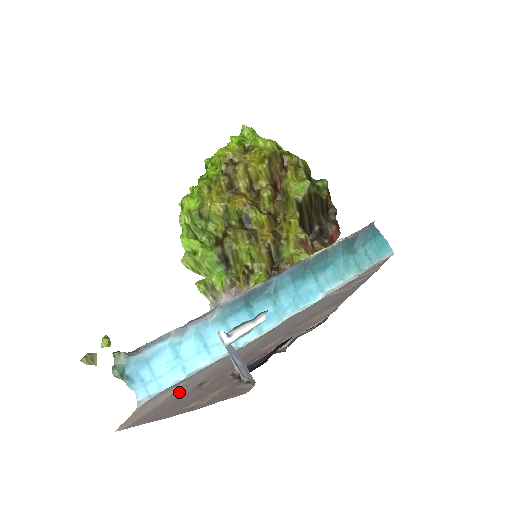
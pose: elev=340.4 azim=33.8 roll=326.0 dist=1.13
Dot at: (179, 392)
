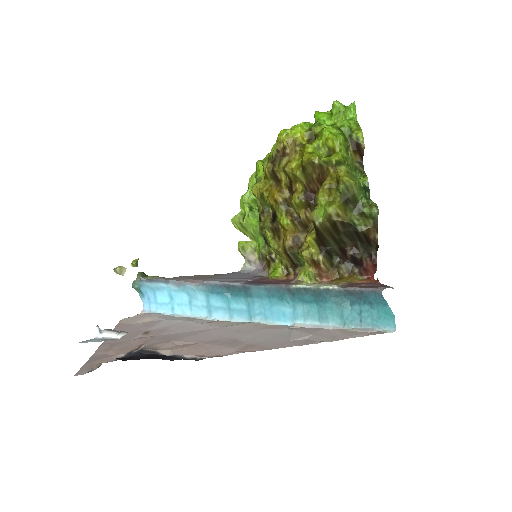
Dot at: (146, 325)
